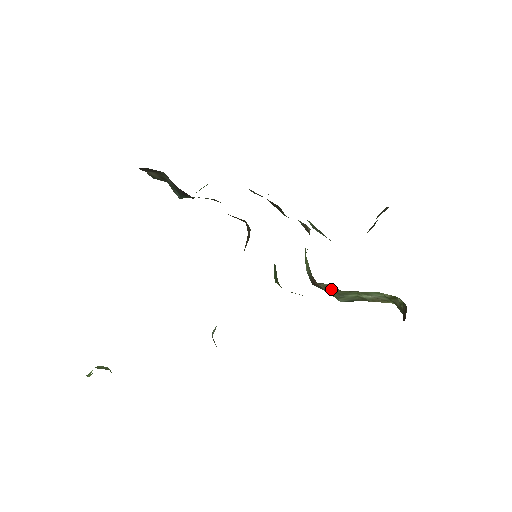
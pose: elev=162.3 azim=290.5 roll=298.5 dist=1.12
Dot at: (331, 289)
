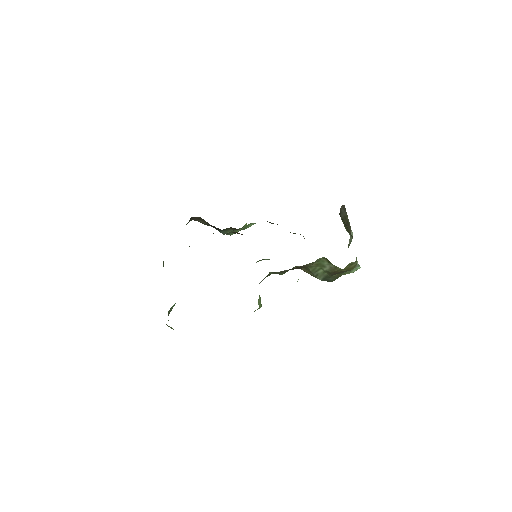
Dot at: (307, 270)
